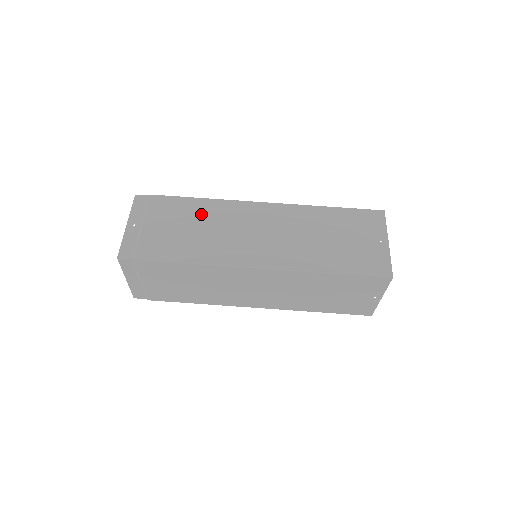
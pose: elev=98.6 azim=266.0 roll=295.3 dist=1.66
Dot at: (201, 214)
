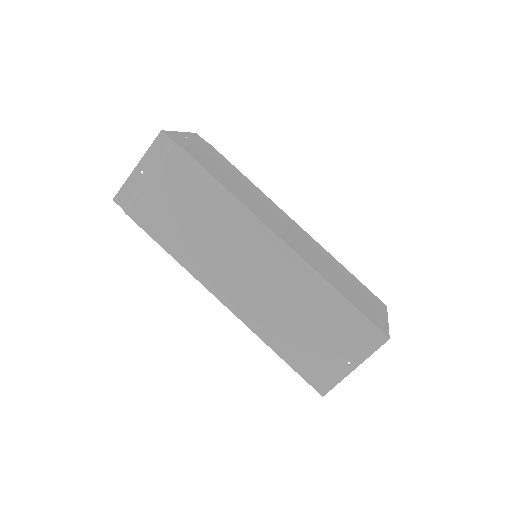
Dot at: (243, 181)
